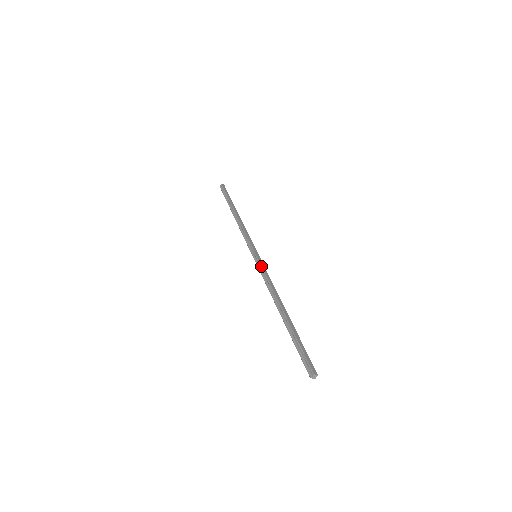
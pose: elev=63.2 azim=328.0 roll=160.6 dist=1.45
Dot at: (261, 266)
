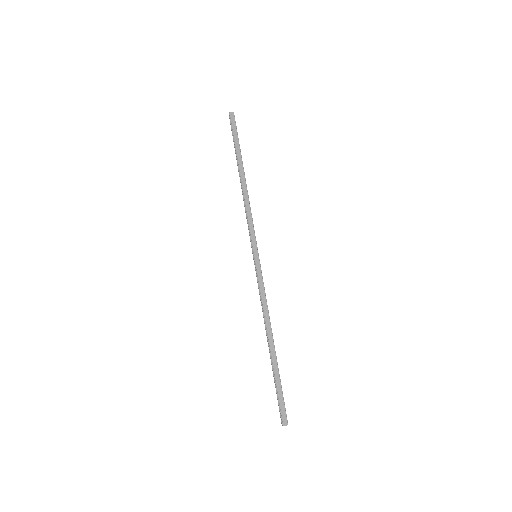
Dot at: (257, 277)
